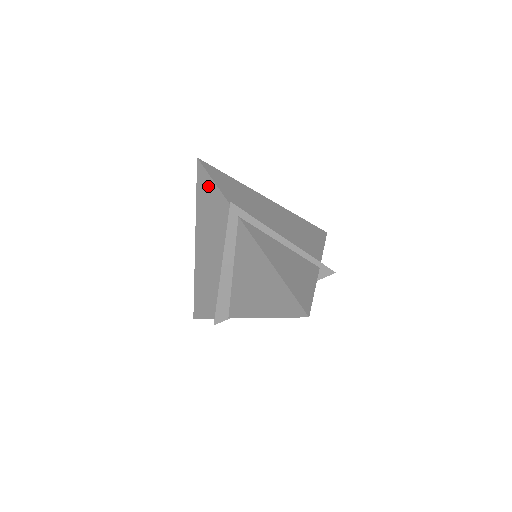
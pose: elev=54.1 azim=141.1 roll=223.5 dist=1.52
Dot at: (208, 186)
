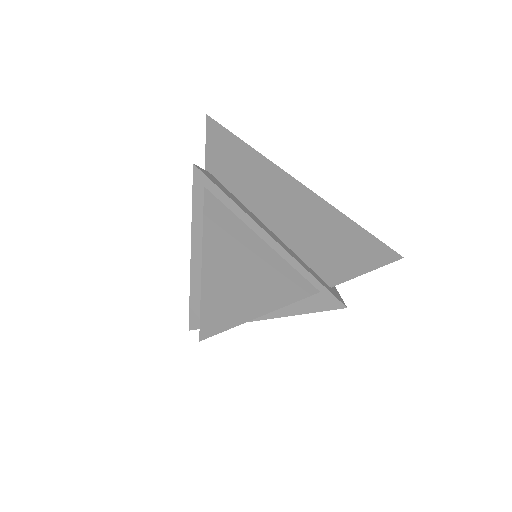
Dot at: occluded
